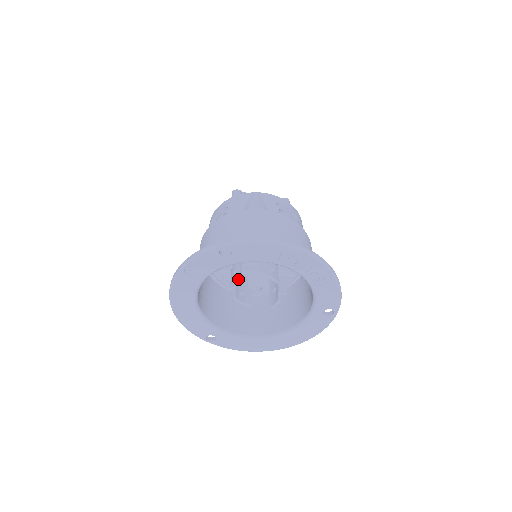
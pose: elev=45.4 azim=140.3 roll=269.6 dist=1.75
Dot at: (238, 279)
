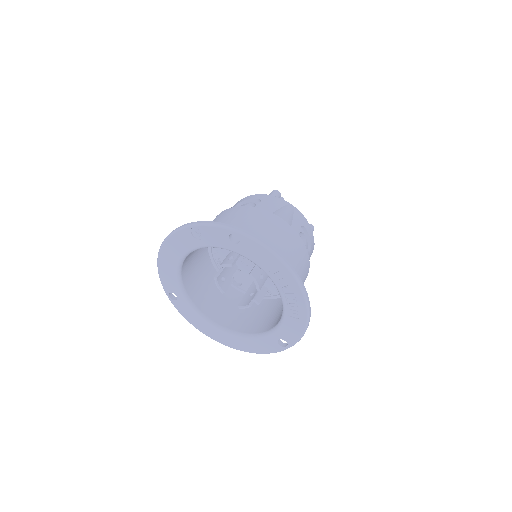
Dot at: (229, 265)
